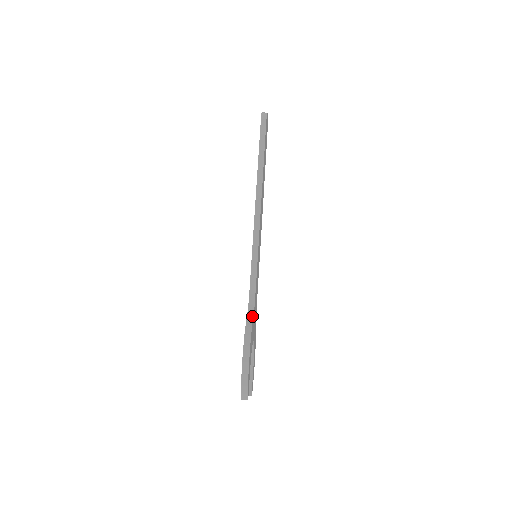
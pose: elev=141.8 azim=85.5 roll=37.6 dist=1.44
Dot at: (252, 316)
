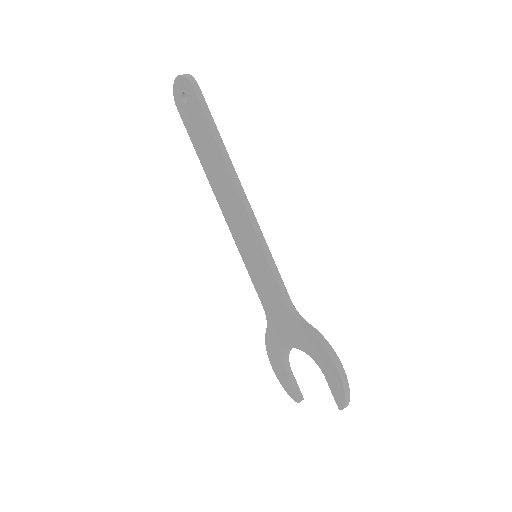
Dot at: (307, 323)
